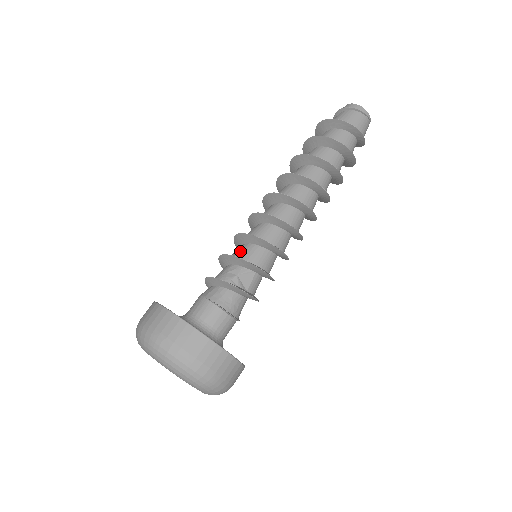
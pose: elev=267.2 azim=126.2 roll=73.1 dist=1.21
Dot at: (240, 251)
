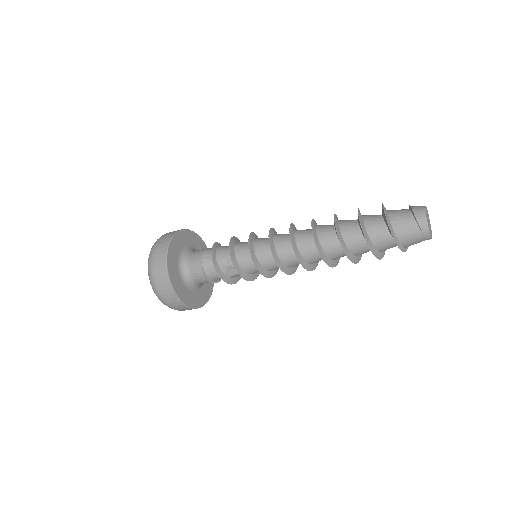
Dot at: (242, 252)
